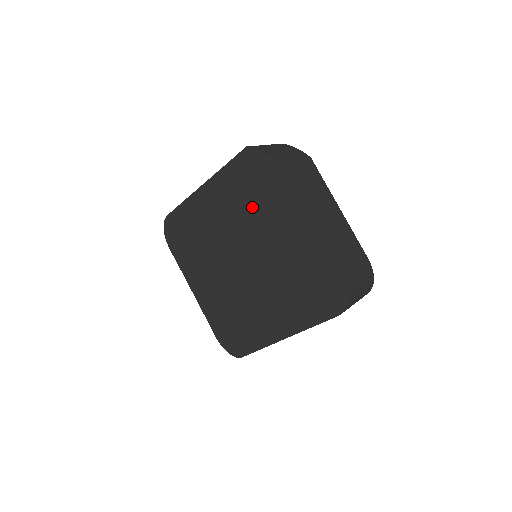
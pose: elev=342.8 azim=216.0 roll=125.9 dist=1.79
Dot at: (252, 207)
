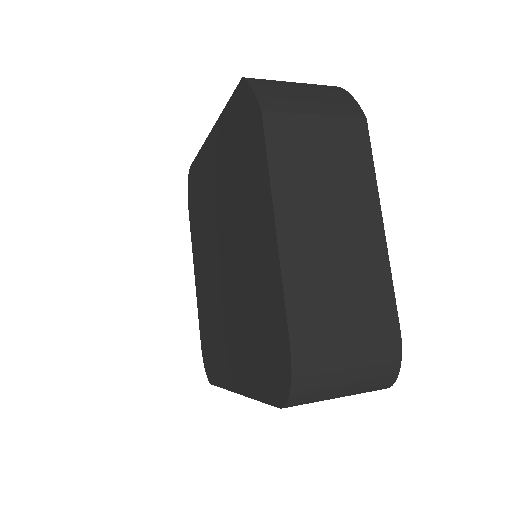
Dot at: (236, 180)
